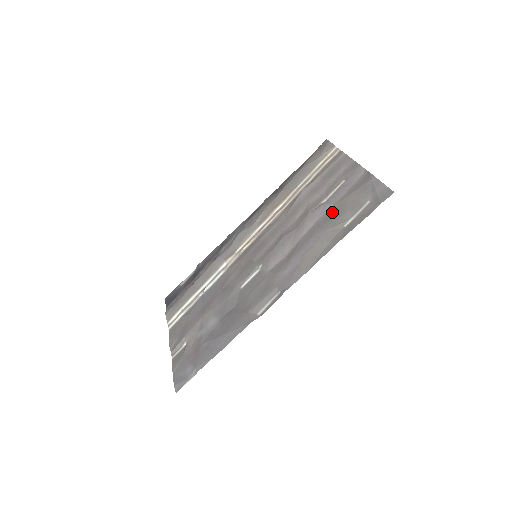
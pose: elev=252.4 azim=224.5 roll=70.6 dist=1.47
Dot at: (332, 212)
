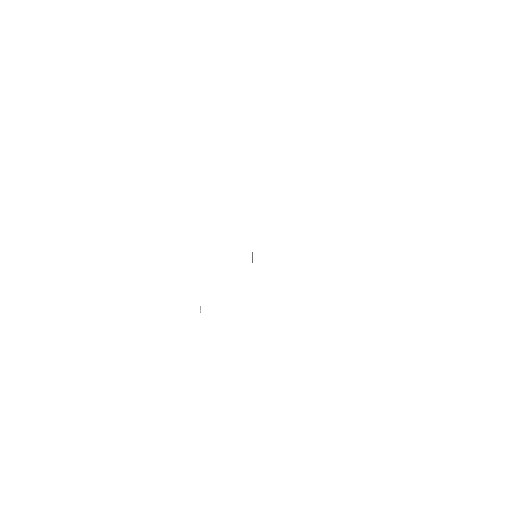
Dot at: occluded
